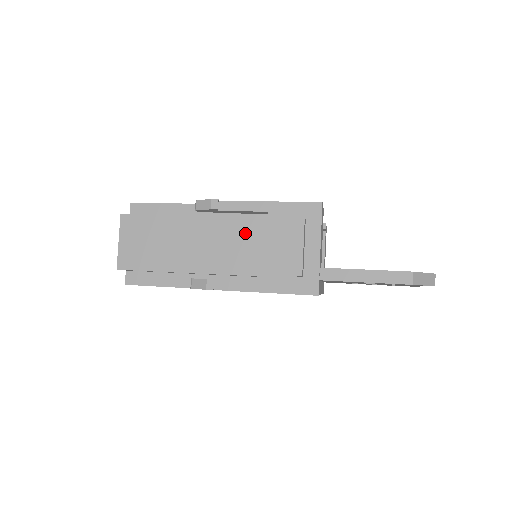
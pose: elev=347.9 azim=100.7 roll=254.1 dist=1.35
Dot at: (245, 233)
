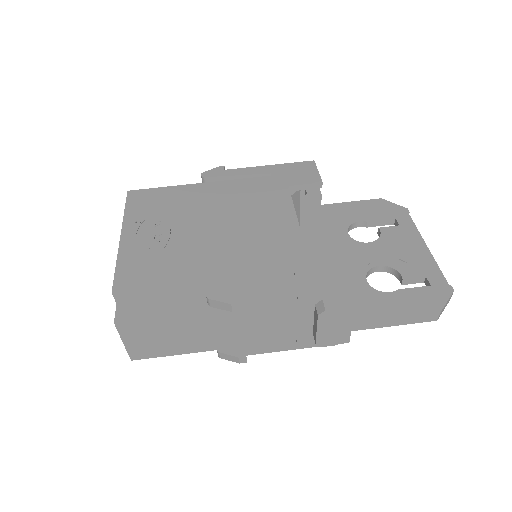
Dot at: (273, 316)
